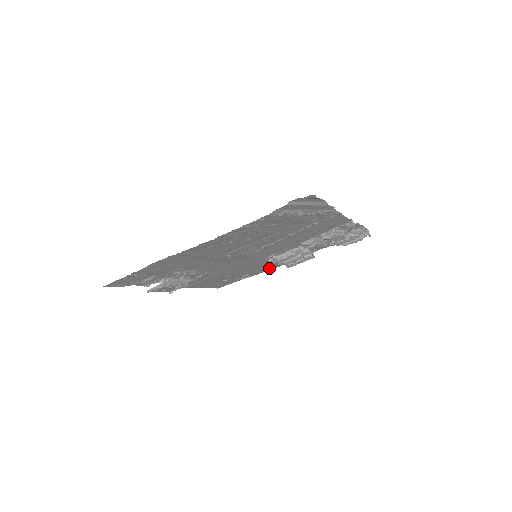
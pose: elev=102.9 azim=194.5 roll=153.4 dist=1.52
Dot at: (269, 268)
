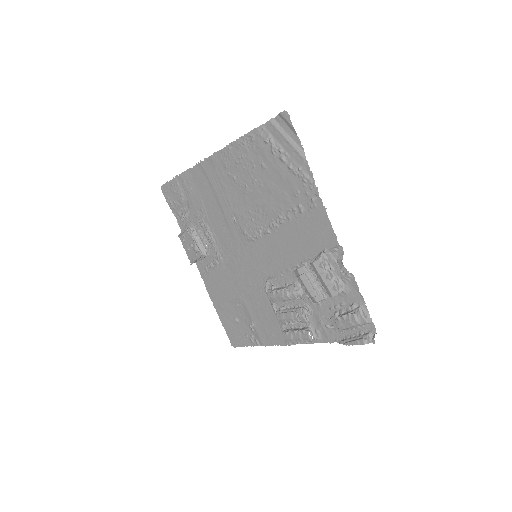
Dot at: (274, 336)
